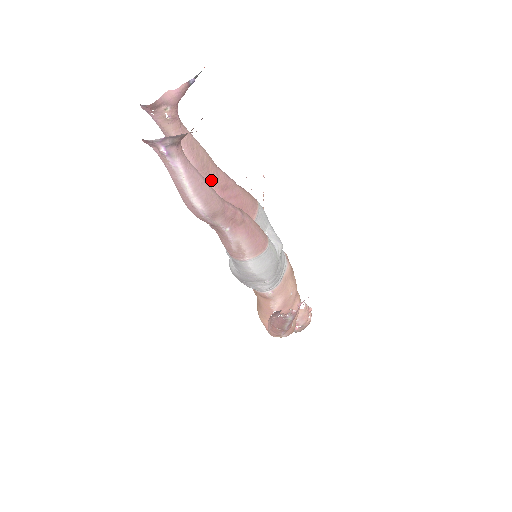
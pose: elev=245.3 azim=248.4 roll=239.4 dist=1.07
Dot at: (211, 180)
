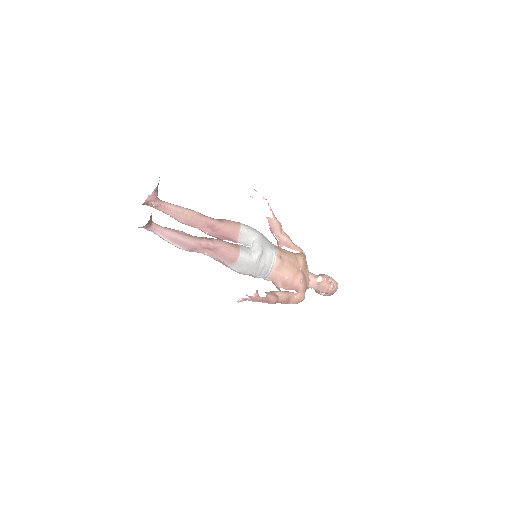
Dot at: (198, 225)
